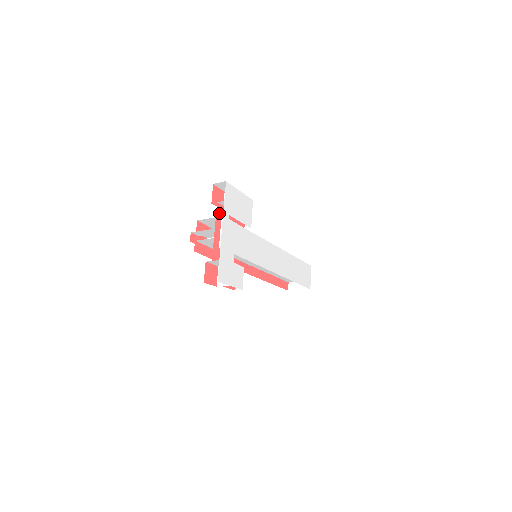
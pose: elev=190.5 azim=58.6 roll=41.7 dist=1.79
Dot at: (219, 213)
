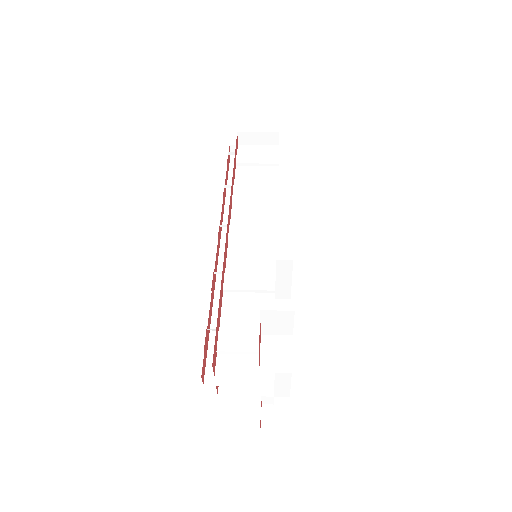
Dot at: occluded
